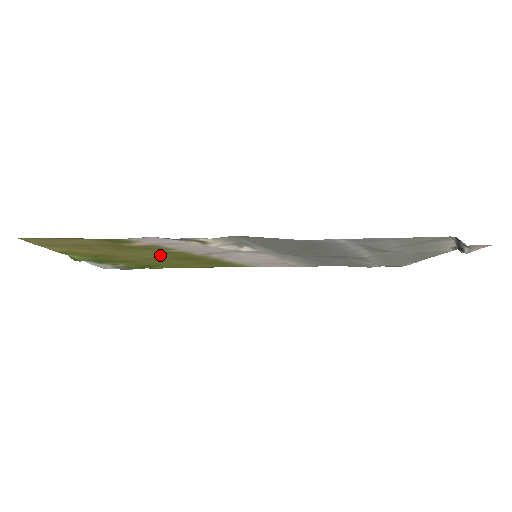
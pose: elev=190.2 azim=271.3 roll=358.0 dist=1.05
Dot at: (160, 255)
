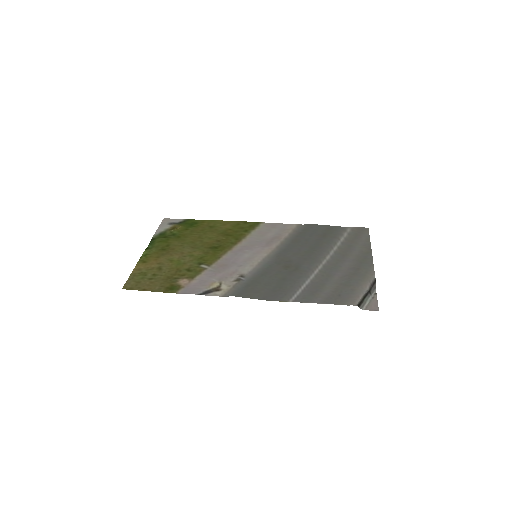
Dot at: (198, 255)
